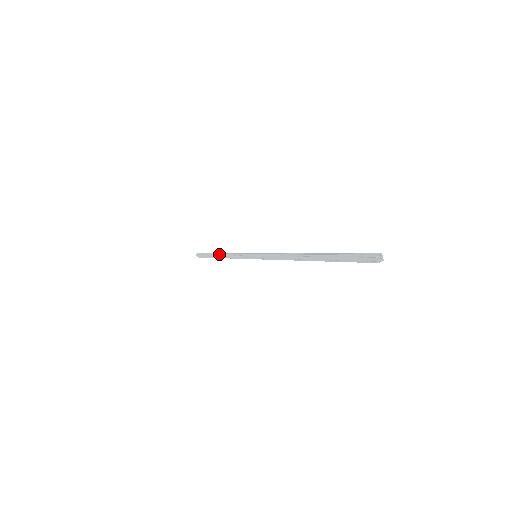
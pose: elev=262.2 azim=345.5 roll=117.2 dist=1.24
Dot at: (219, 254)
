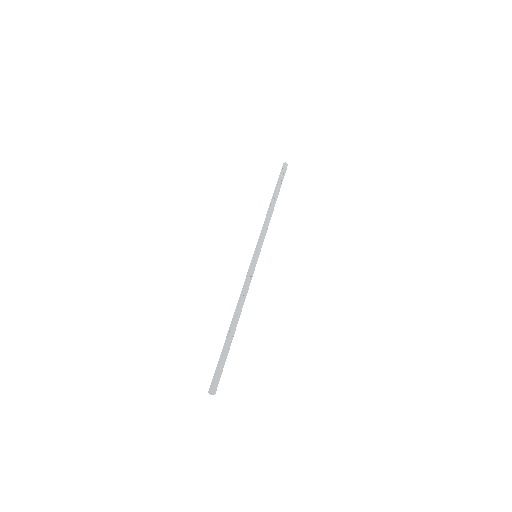
Dot at: (270, 204)
